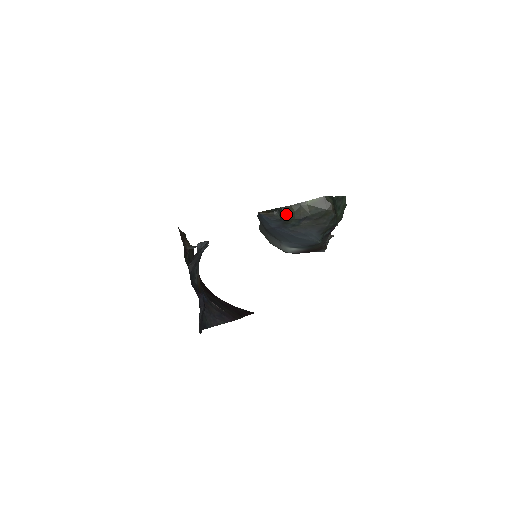
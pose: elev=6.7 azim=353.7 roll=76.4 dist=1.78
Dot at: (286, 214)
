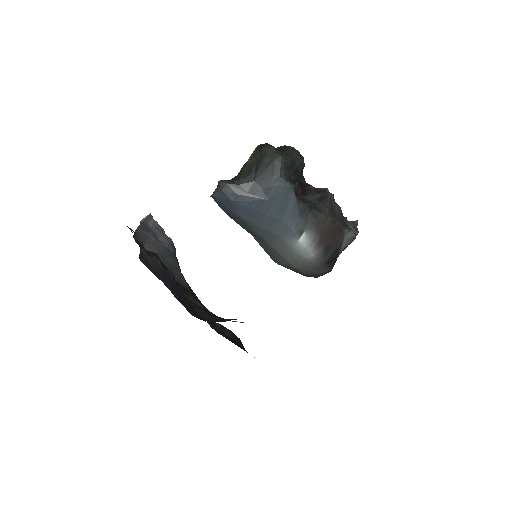
Dot at: (233, 179)
